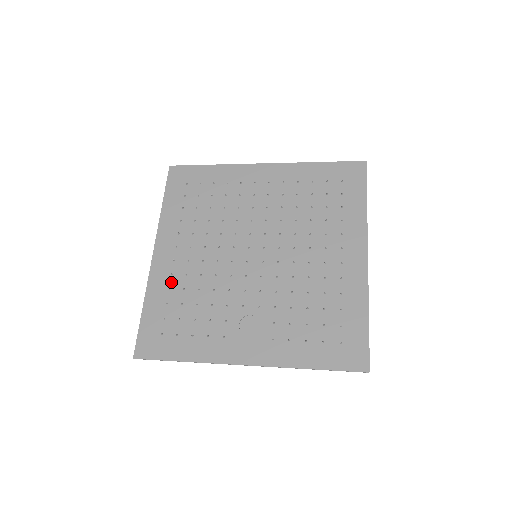
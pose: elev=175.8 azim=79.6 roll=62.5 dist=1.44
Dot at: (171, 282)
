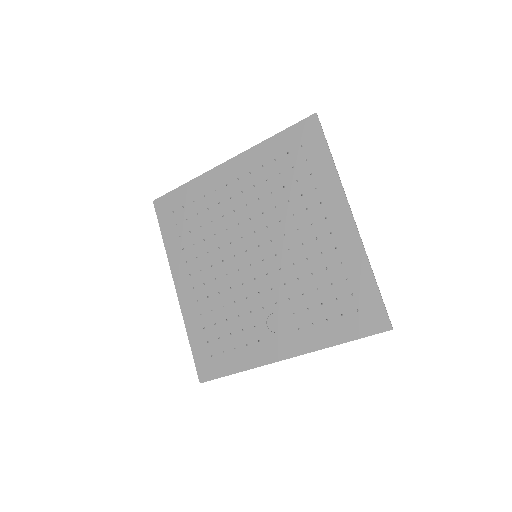
Dot at: (199, 308)
